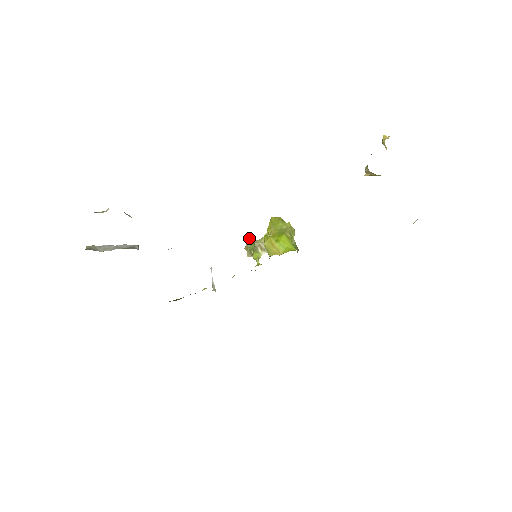
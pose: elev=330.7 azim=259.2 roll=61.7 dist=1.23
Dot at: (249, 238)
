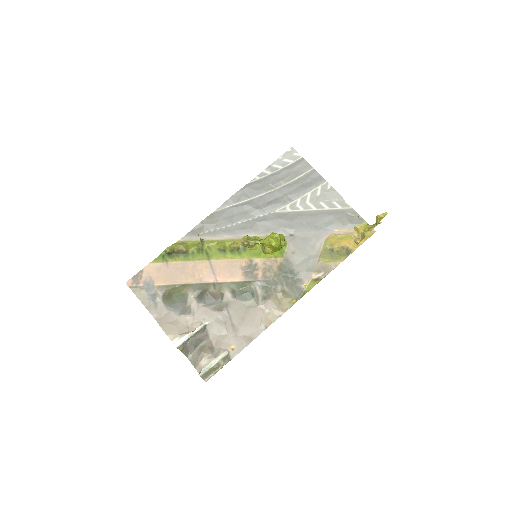
Dot at: (248, 244)
